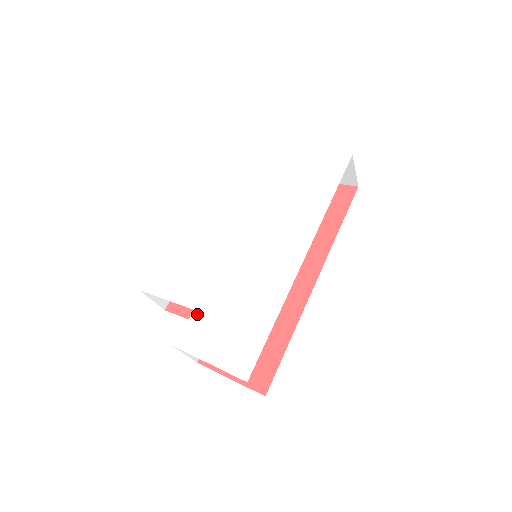
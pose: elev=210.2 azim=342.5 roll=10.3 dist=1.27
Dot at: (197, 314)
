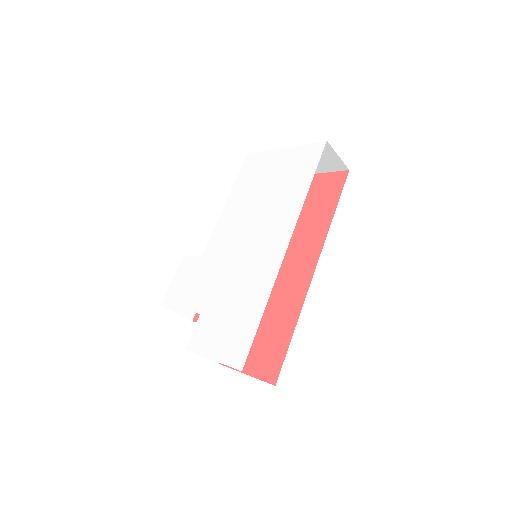
Dot at: (202, 317)
